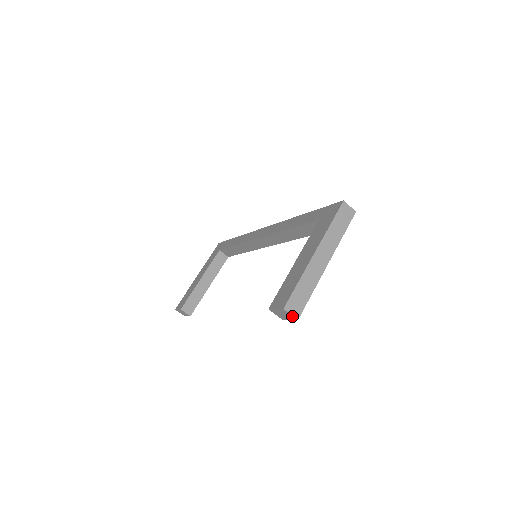
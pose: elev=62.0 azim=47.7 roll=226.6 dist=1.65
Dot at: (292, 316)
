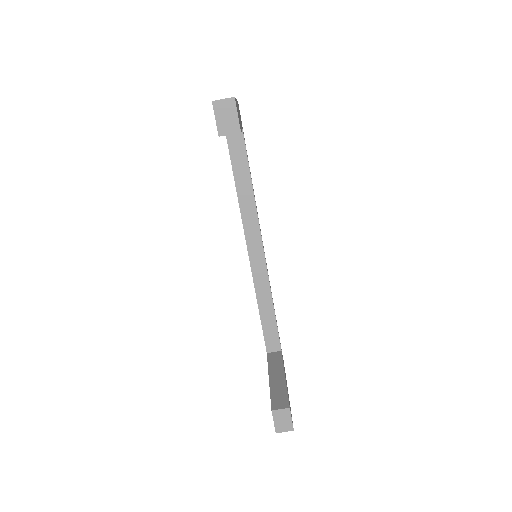
Dot at: (227, 100)
